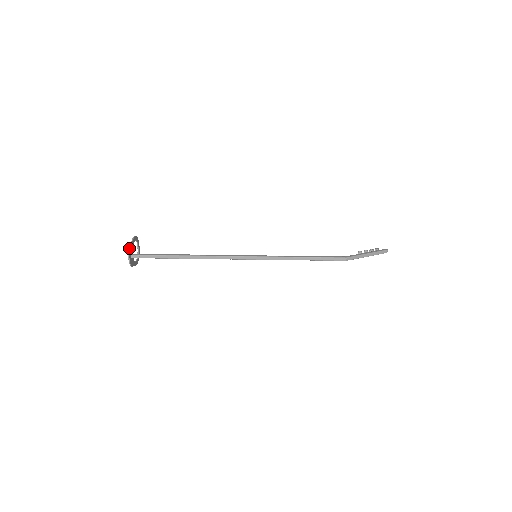
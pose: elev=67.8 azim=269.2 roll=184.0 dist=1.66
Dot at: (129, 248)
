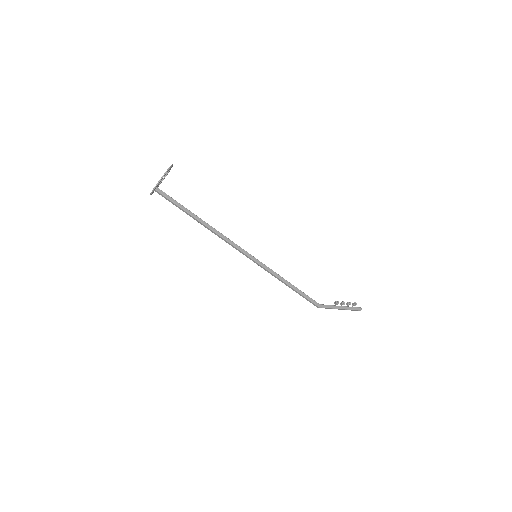
Dot at: (155, 187)
